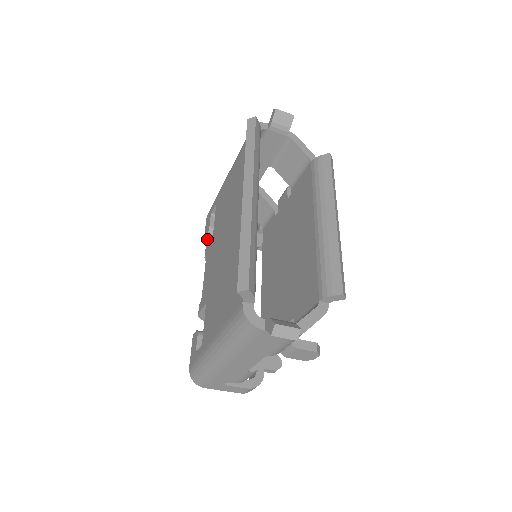
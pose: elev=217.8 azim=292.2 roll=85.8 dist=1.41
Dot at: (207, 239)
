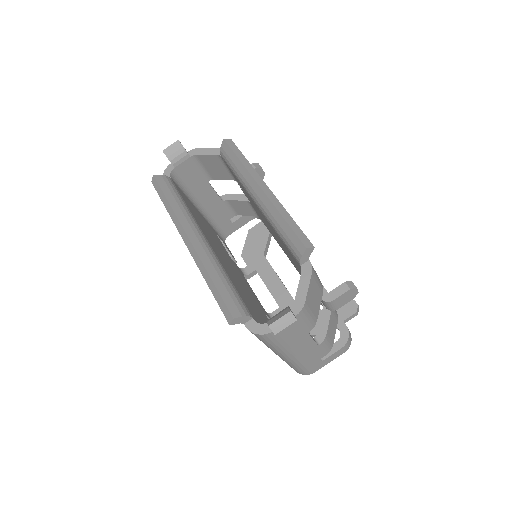
Dot at: occluded
